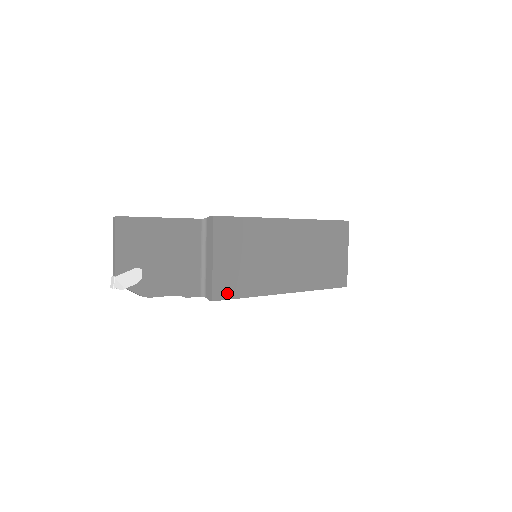
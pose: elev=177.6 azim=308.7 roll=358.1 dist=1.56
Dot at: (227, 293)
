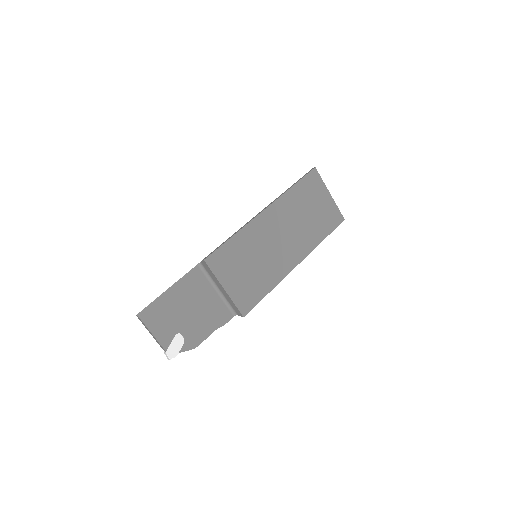
Dot at: (251, 303)
